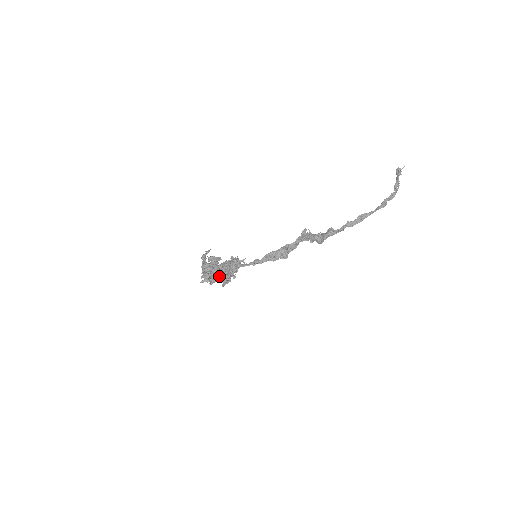
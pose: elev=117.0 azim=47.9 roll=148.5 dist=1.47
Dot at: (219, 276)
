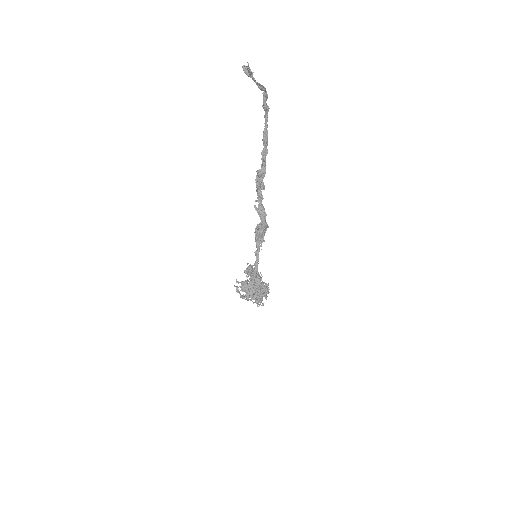
Dot at: (265, 298)
